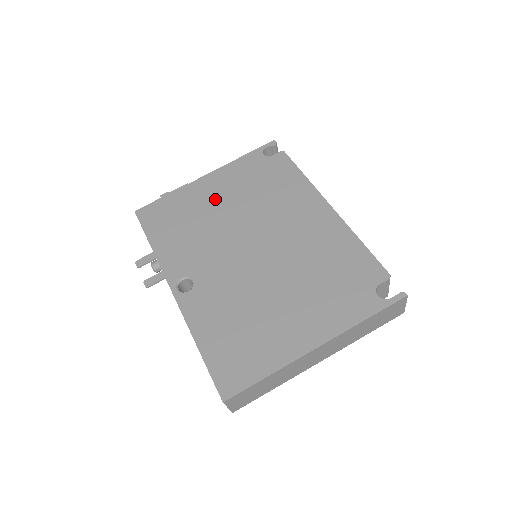
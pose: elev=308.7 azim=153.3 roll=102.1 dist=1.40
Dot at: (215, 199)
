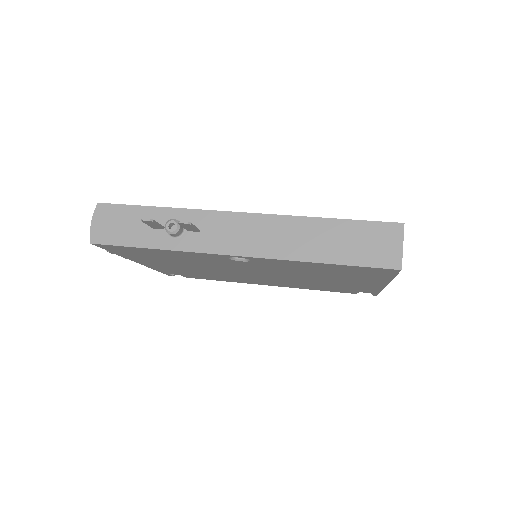
Dot at: occluded
